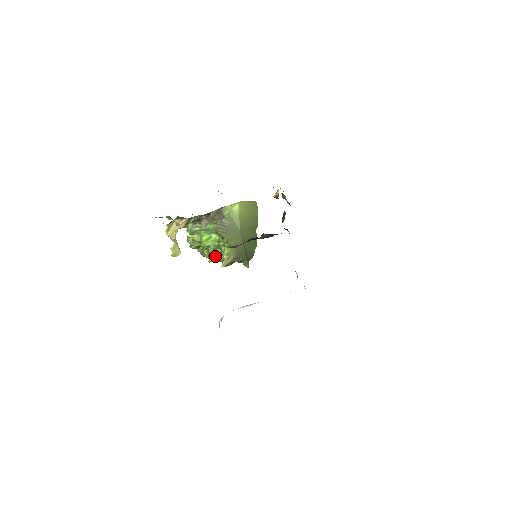
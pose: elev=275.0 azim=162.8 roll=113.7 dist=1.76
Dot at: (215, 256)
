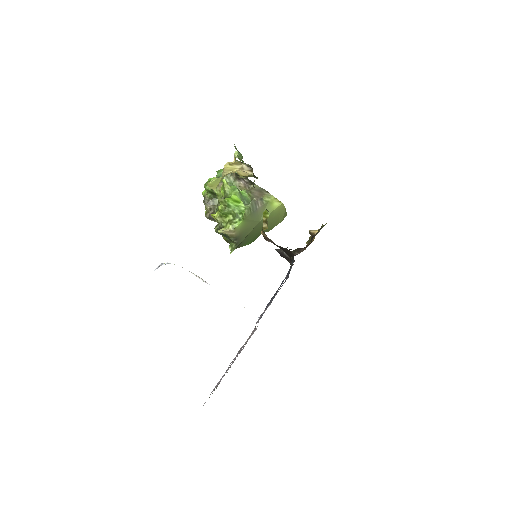
Dot at: (223, 217)
